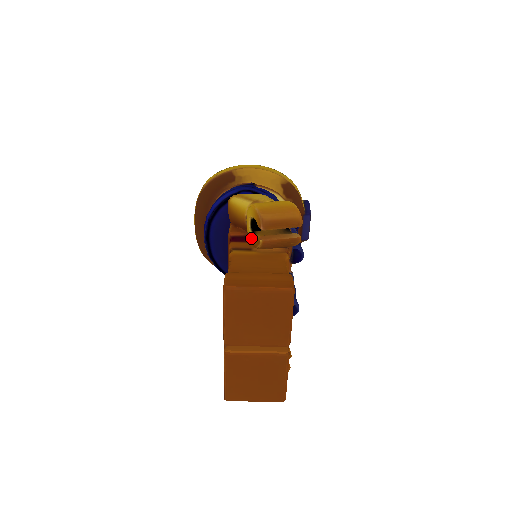
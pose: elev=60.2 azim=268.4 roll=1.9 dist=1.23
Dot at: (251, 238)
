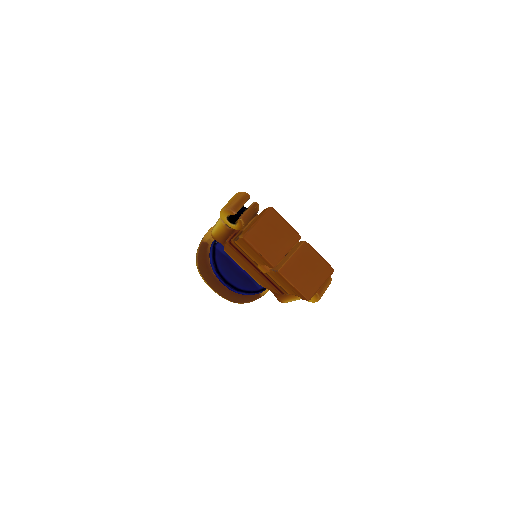
Dot at: (236, 227)
